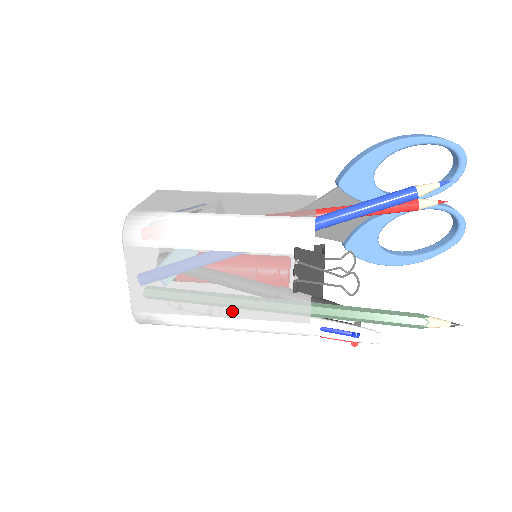
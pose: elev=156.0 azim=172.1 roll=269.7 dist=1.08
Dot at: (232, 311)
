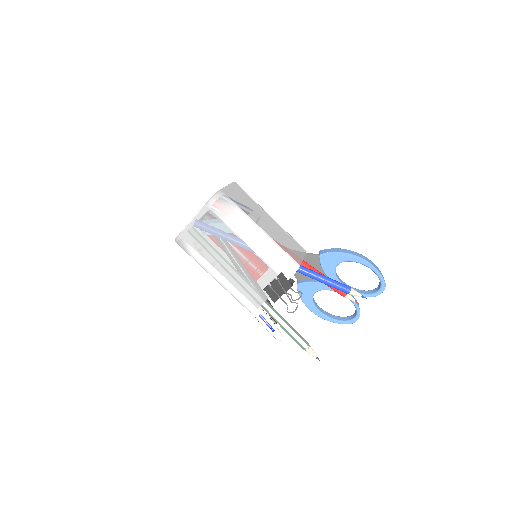
Dot at: (228, 274)
